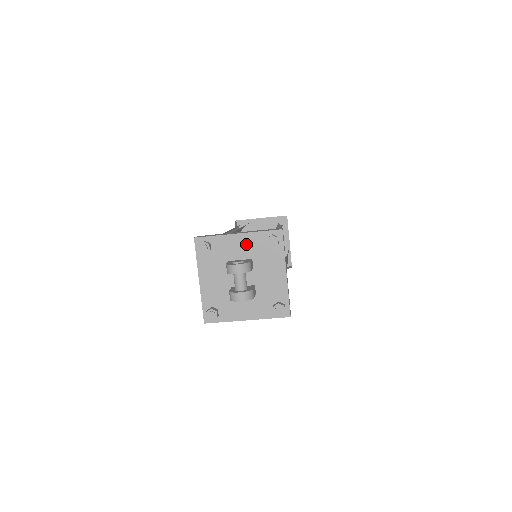
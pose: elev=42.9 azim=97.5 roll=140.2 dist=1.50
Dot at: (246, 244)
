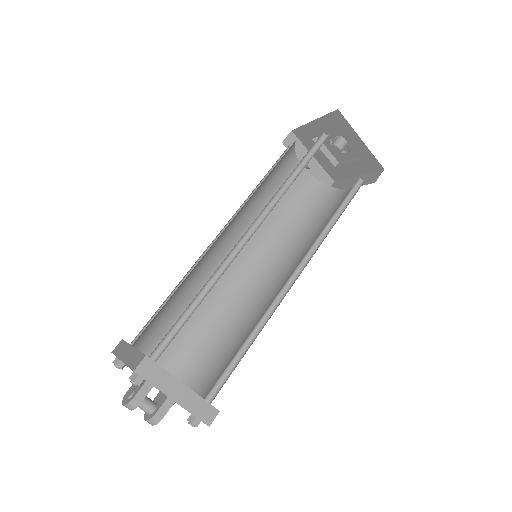
Dot at: occluded
